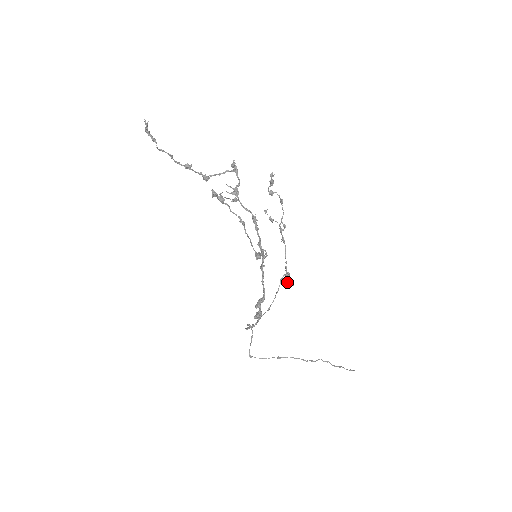
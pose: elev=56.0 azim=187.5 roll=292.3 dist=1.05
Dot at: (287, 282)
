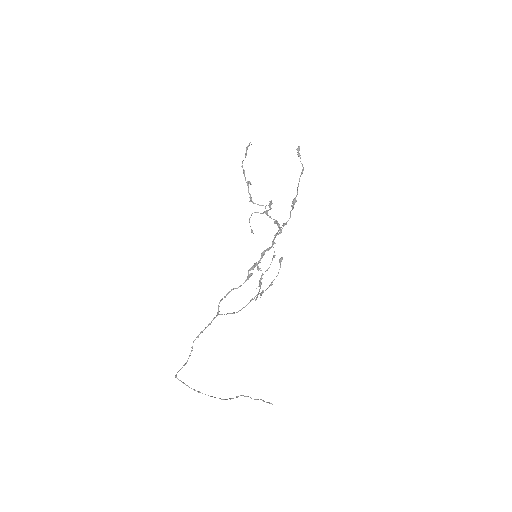
Dot at: (263, 291)
